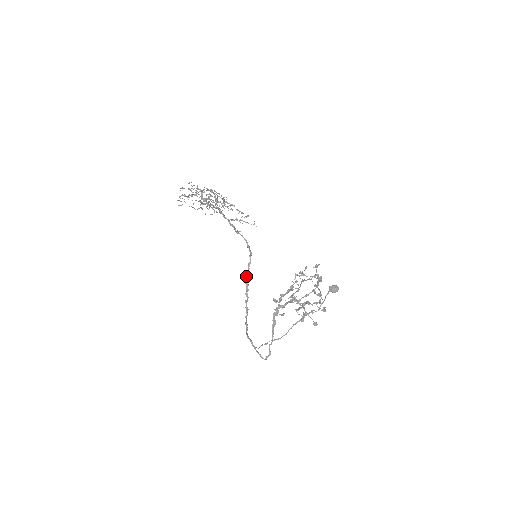
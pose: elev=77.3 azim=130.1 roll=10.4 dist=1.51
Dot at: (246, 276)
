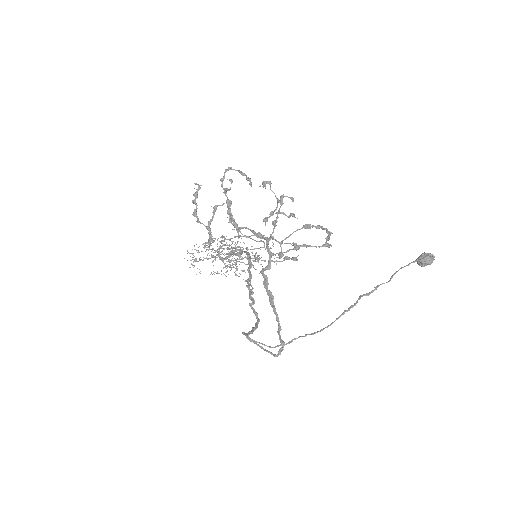
Dot at: (247, 280)
